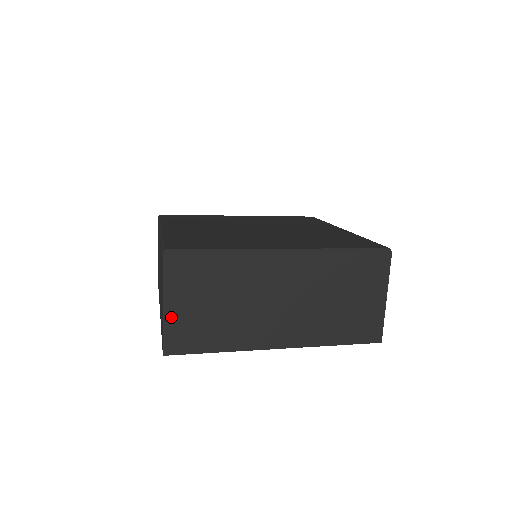
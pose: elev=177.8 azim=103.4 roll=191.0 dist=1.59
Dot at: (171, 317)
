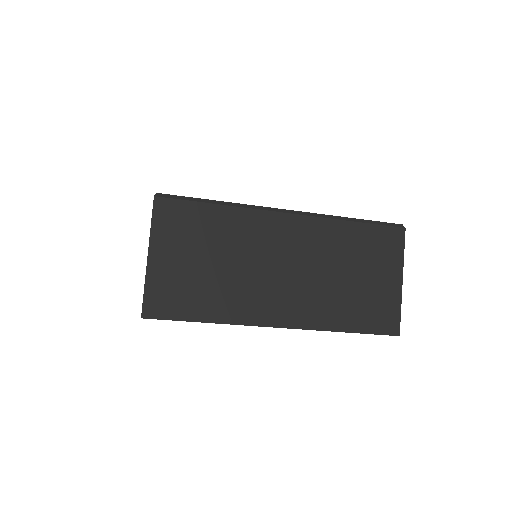
Dot at: (156, 271)
